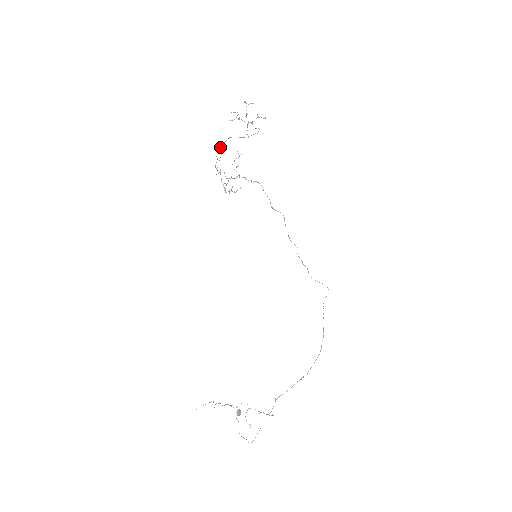
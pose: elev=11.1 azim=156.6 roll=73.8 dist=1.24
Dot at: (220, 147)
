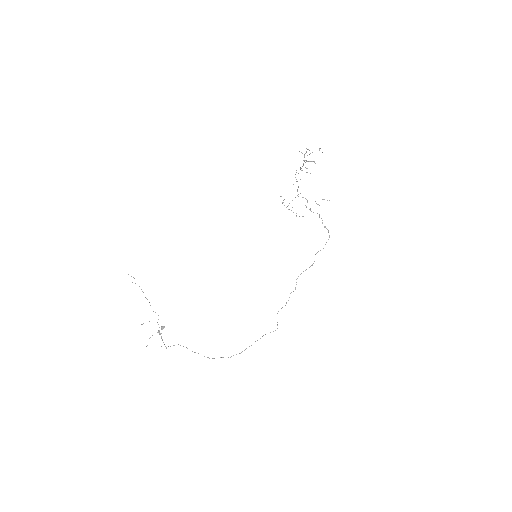
Dot at: occluded
